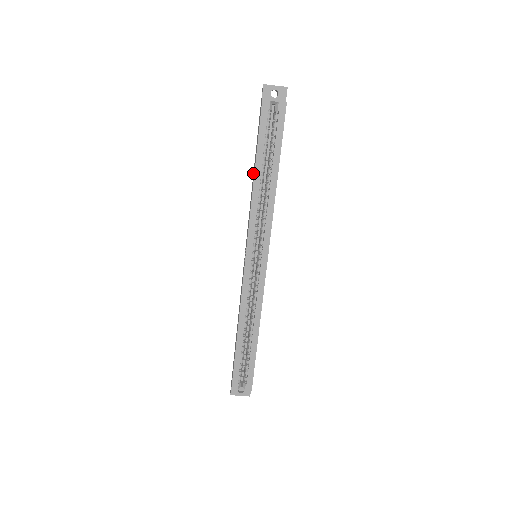
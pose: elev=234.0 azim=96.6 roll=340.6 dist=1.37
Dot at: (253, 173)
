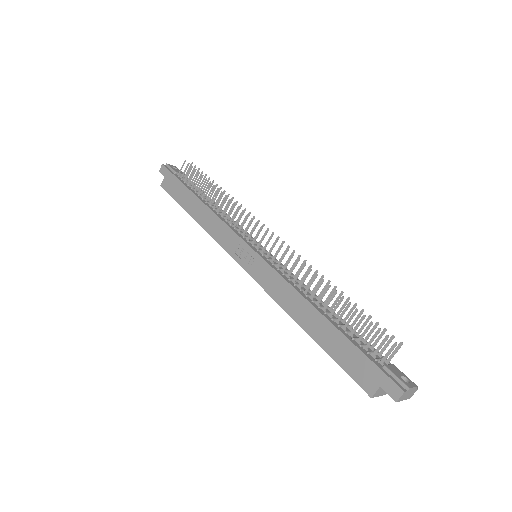
Dot at: (315, 310)
